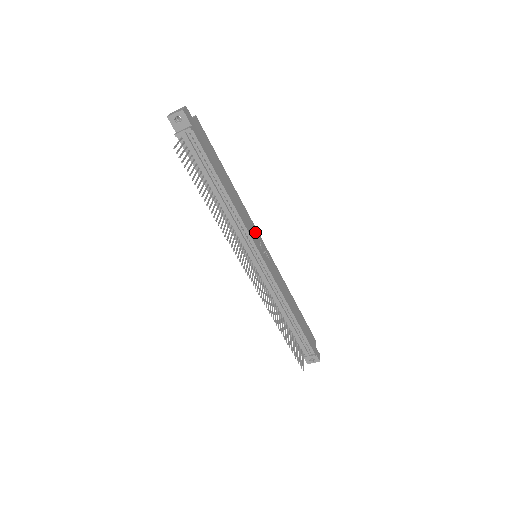
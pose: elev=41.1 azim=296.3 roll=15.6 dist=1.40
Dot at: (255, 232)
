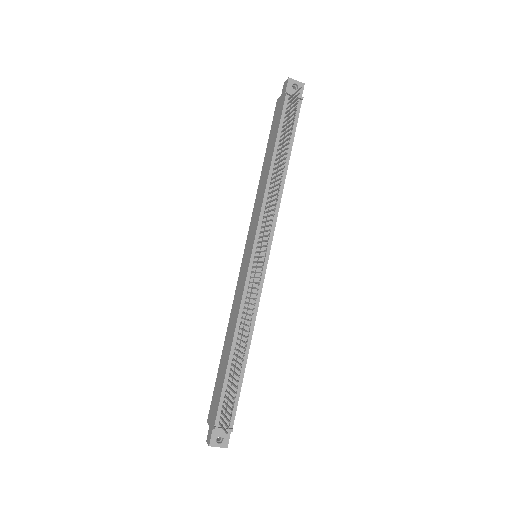
Dot at: occluded
